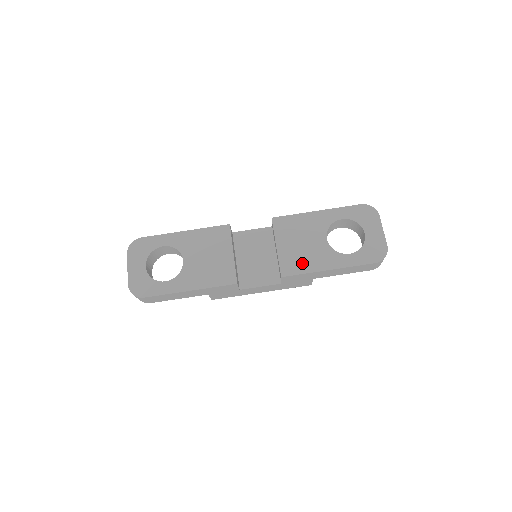
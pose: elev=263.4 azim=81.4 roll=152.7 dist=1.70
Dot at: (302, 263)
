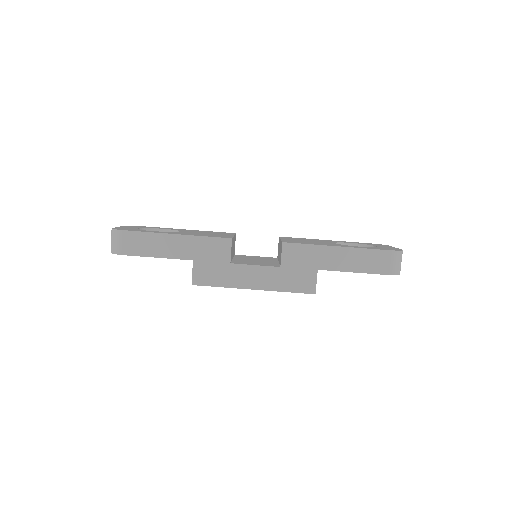
Dot at: occluded
